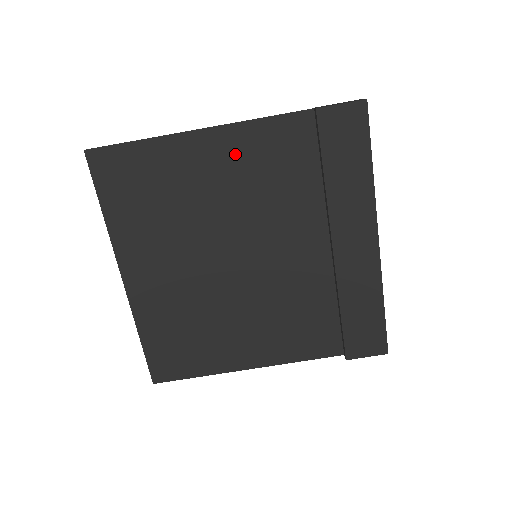
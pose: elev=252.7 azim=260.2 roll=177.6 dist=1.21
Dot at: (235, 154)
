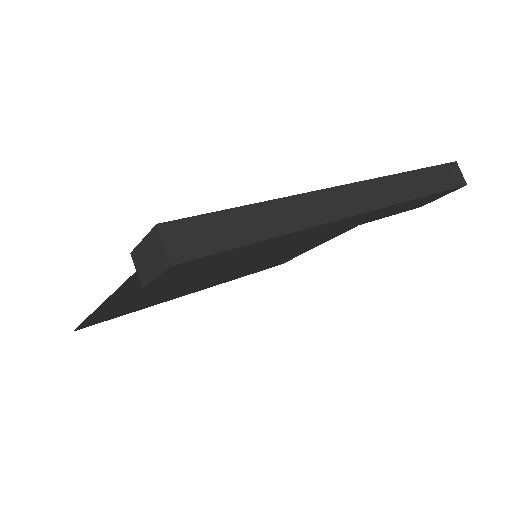
Dot at: (142, 290)
